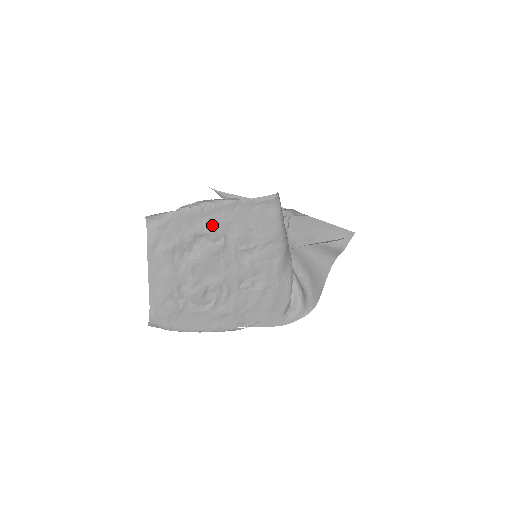
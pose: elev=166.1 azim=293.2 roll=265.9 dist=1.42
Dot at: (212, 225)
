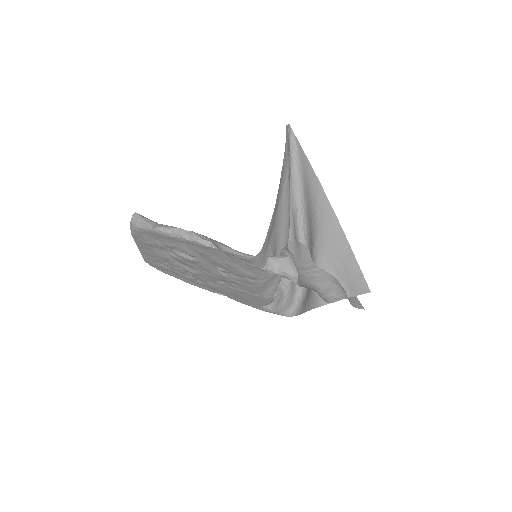
Dot at: (185, 248)
